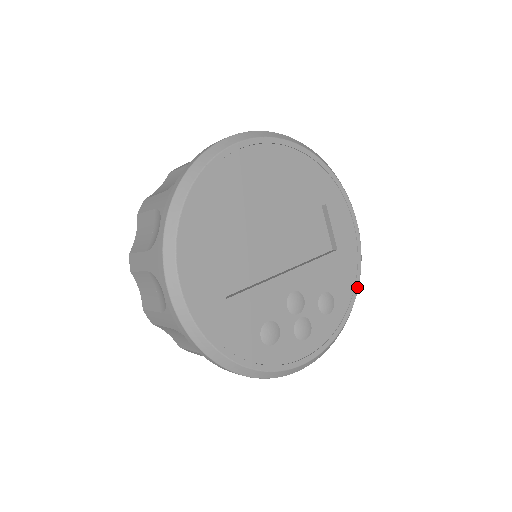
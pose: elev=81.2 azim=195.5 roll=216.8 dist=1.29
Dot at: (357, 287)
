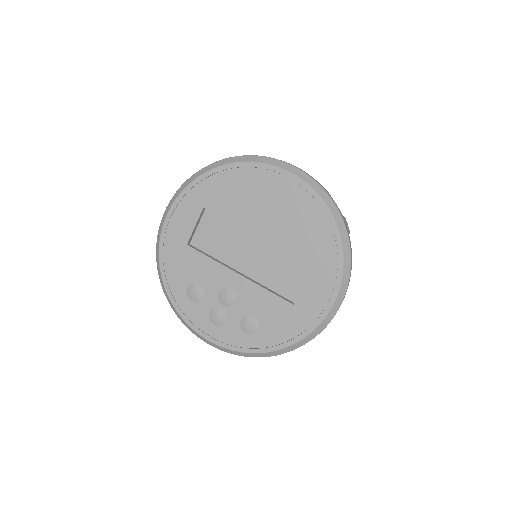
Dot at: (286, 345)
